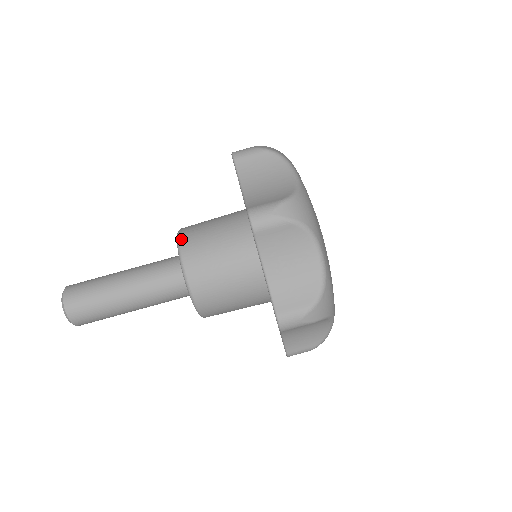
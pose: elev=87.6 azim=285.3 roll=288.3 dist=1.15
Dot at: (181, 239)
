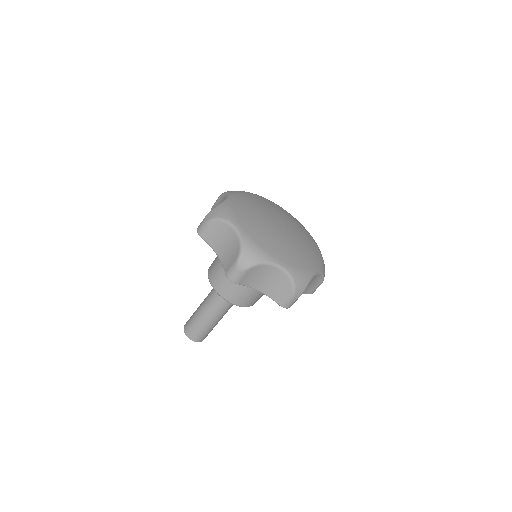
Dot at: occluded
